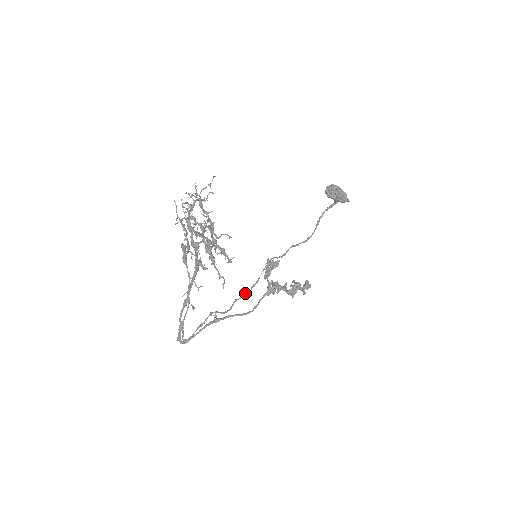
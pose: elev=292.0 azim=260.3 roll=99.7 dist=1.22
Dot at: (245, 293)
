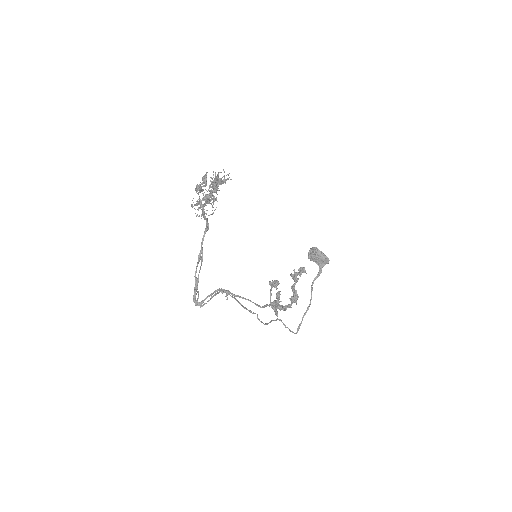
Dot at: (254, 313)
